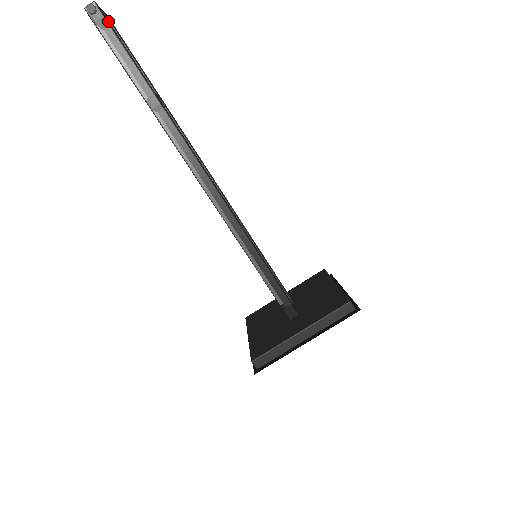
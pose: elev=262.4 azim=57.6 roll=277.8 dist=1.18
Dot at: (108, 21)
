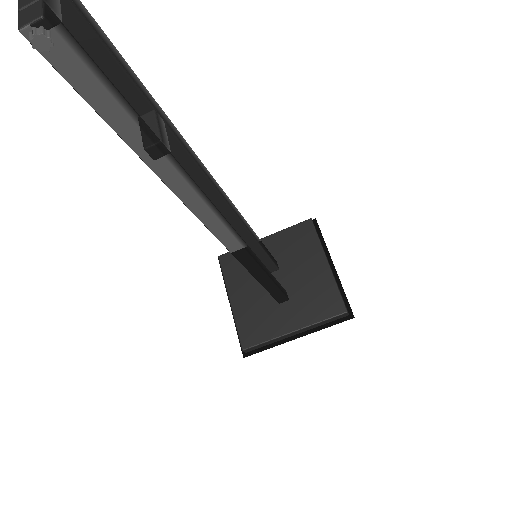
Dot at: (74, 42)
